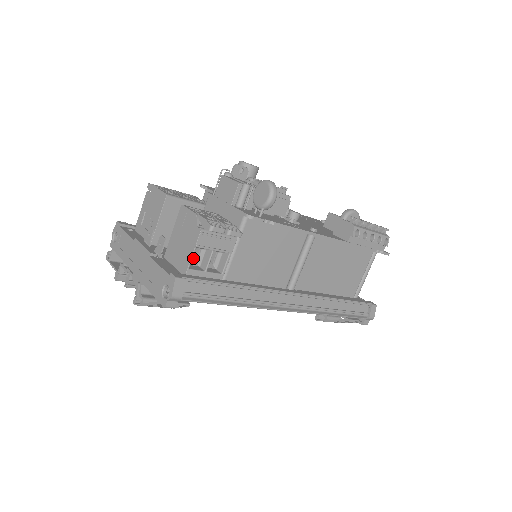
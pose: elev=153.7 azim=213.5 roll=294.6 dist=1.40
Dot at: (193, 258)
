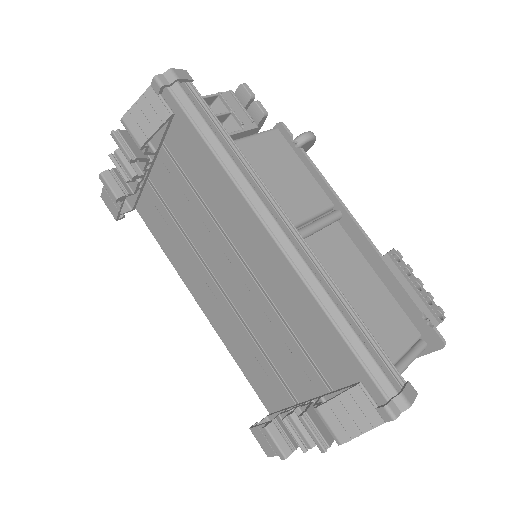
Dot at: occluded
